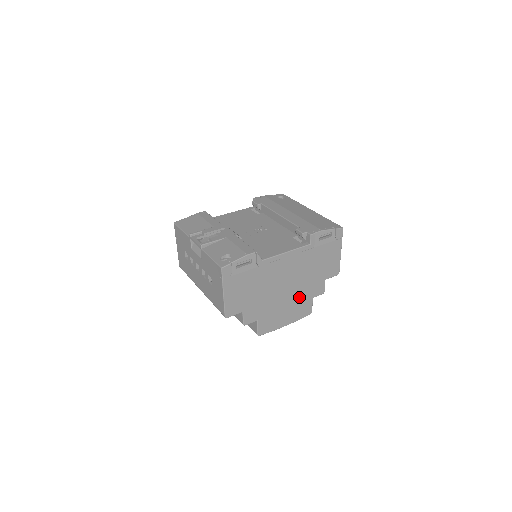
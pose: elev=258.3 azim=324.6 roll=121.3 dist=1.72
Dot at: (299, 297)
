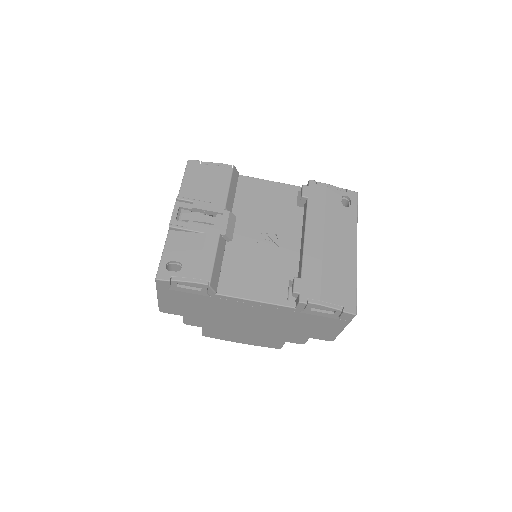
Dot at: (266, 334)
